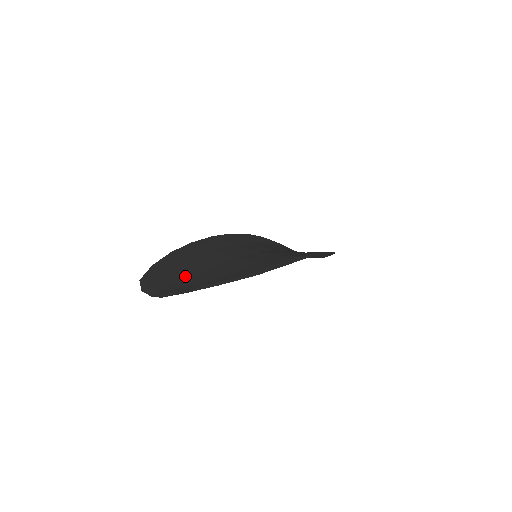
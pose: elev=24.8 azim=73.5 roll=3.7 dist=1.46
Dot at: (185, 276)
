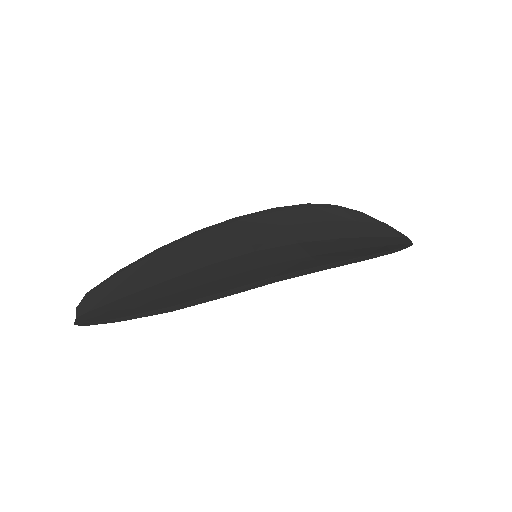
Dot at: (128, 292)
